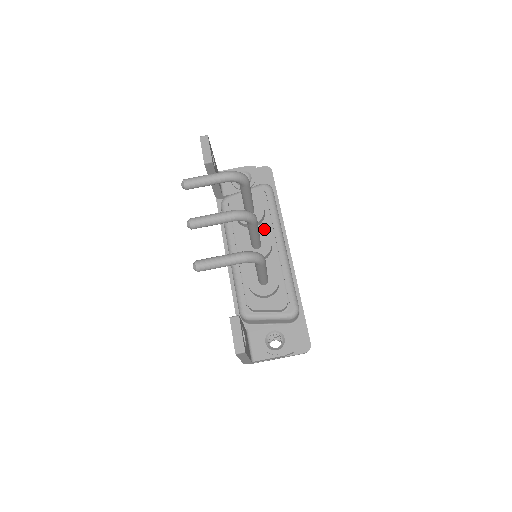
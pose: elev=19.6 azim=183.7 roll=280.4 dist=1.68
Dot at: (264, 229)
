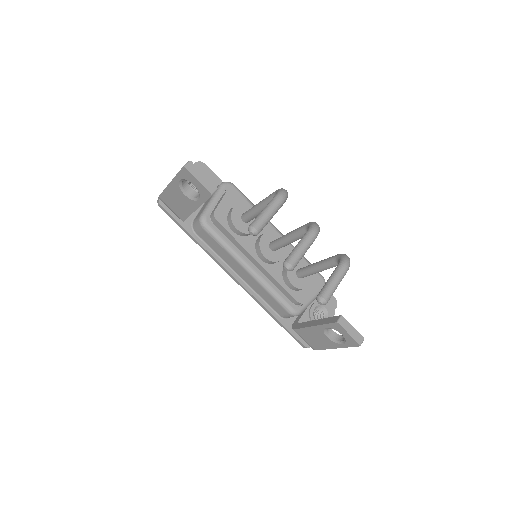
Dot at: occluded
